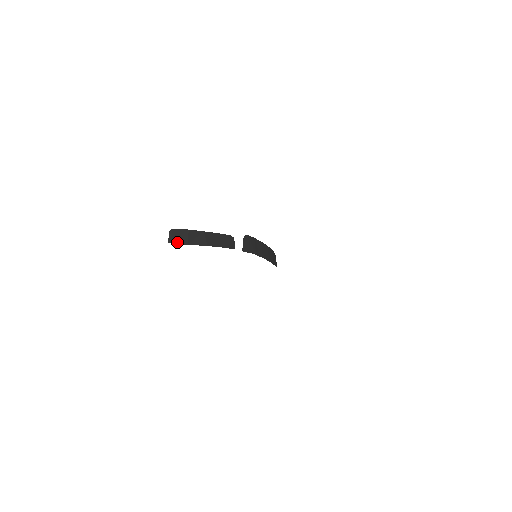
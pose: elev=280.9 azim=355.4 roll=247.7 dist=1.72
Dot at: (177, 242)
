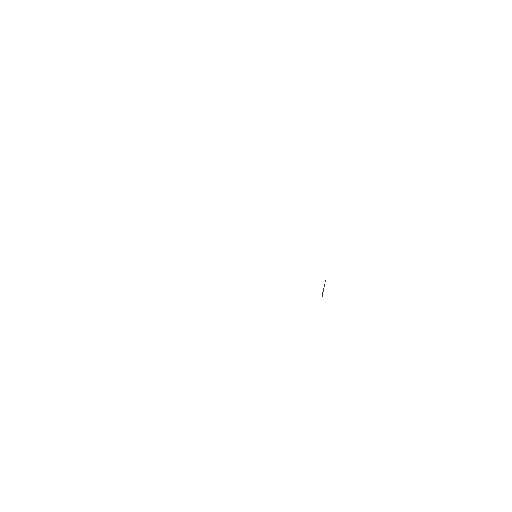
Dot at: occluded
